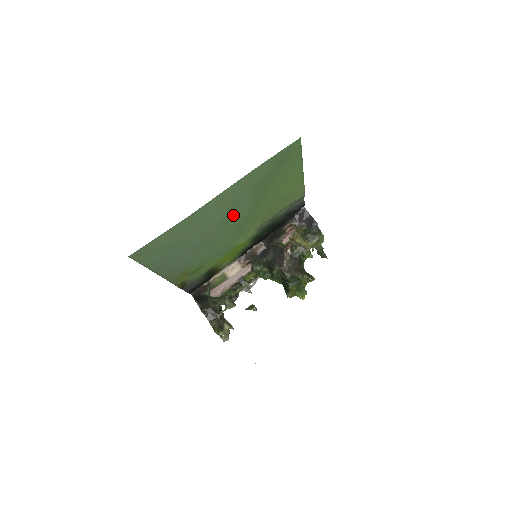
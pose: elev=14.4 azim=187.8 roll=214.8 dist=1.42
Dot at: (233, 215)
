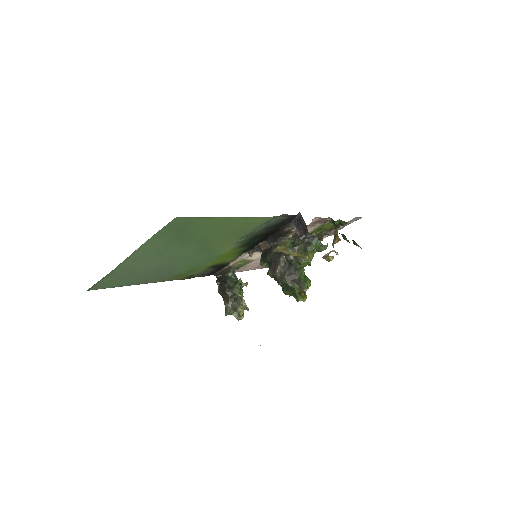
Dot at: (175, 253)
